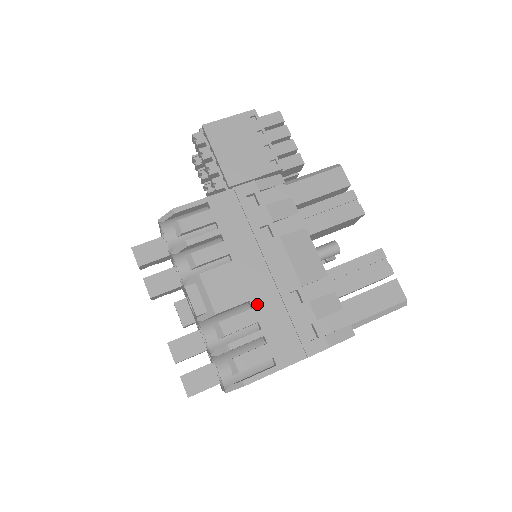
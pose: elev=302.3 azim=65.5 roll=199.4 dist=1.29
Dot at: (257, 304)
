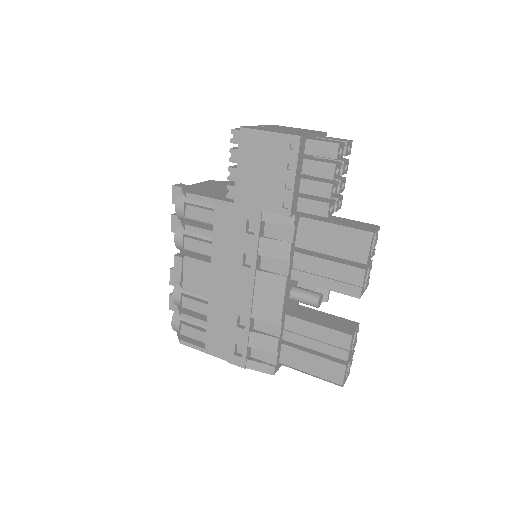
Dot at: (212, 304)
